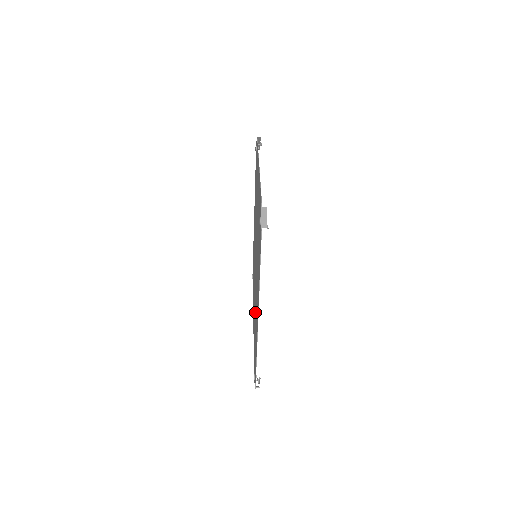
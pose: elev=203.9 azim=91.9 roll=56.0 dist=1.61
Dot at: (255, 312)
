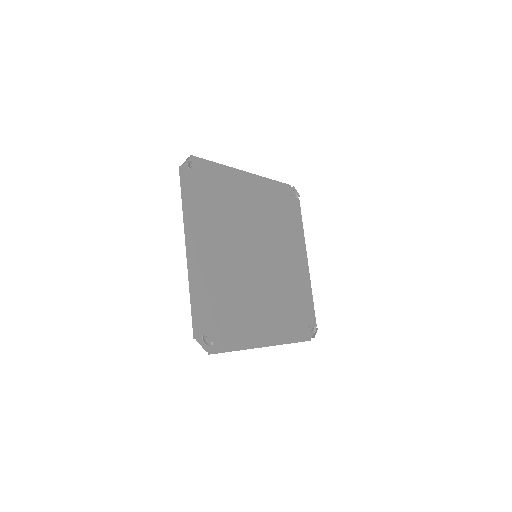
Dot at: (282, 294)
